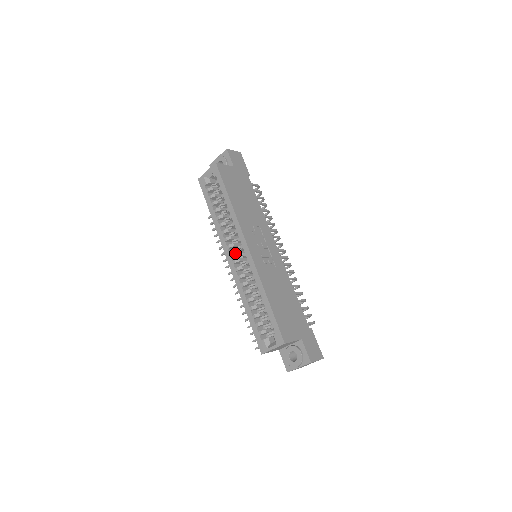
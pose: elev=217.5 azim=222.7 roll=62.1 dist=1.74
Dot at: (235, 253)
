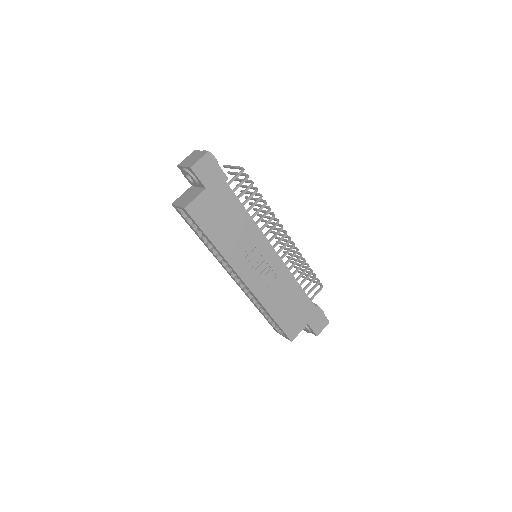
Dot at: occluded
